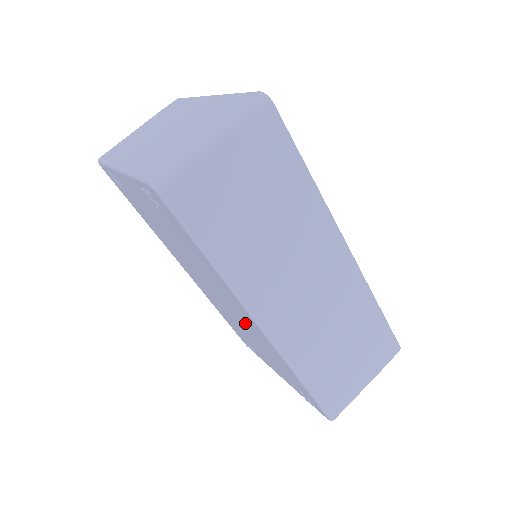
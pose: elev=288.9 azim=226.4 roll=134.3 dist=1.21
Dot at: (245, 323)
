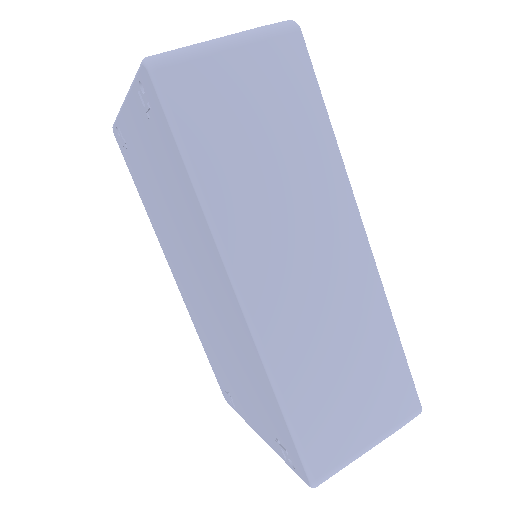
Dot at: (223, 316)
